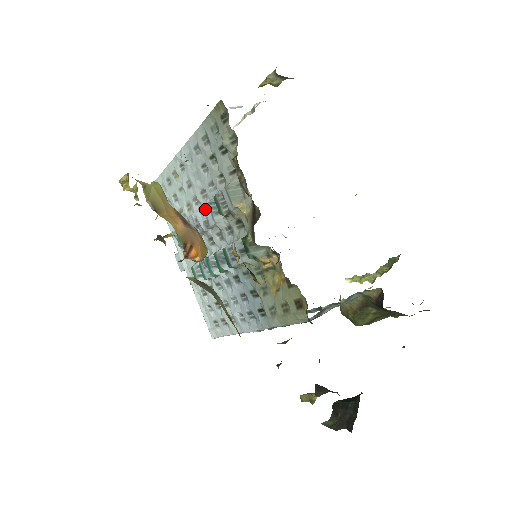
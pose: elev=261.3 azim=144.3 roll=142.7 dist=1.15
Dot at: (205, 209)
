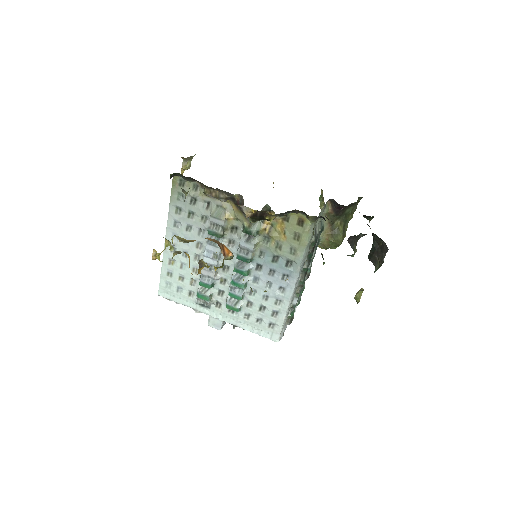
Dot at: (208, 248)
